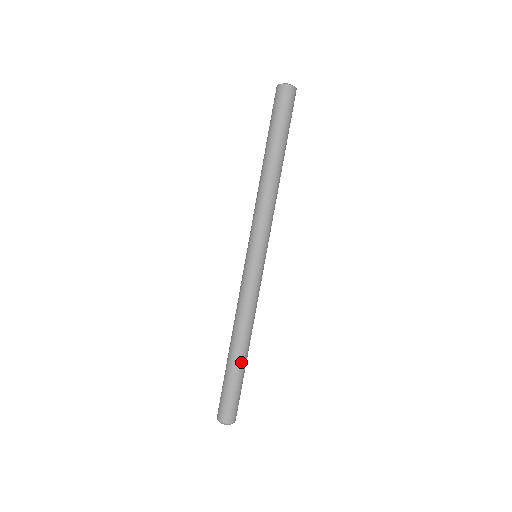
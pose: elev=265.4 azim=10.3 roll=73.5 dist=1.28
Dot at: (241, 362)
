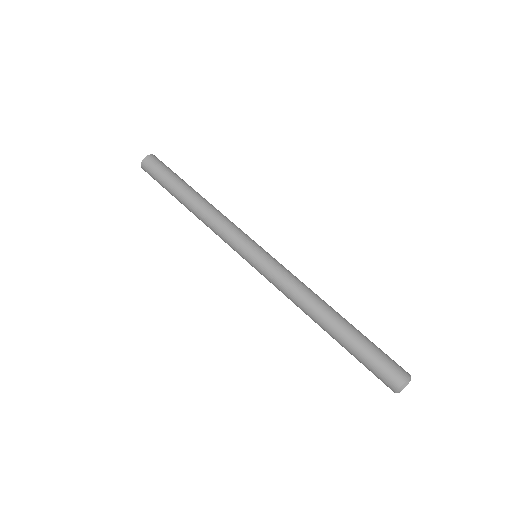
Dot at: (341, 330)
